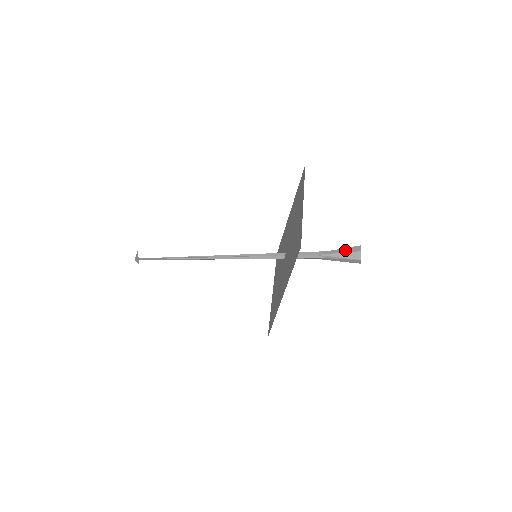
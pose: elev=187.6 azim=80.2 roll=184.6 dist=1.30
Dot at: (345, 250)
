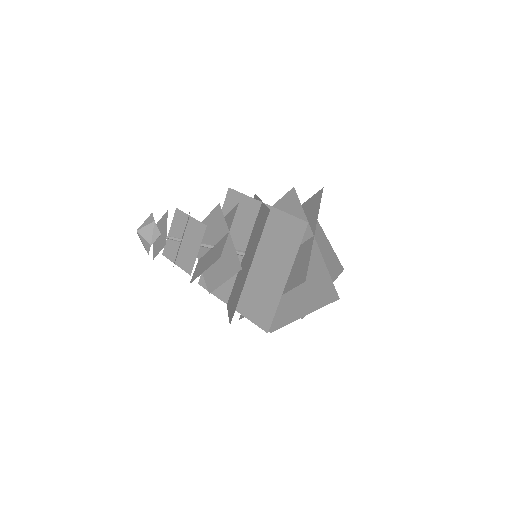
Dot at: occluded
